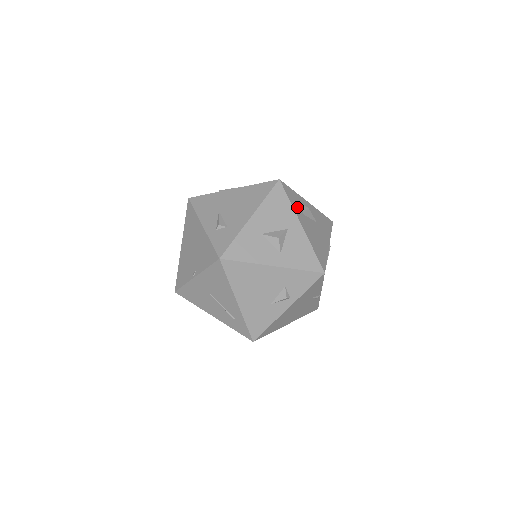
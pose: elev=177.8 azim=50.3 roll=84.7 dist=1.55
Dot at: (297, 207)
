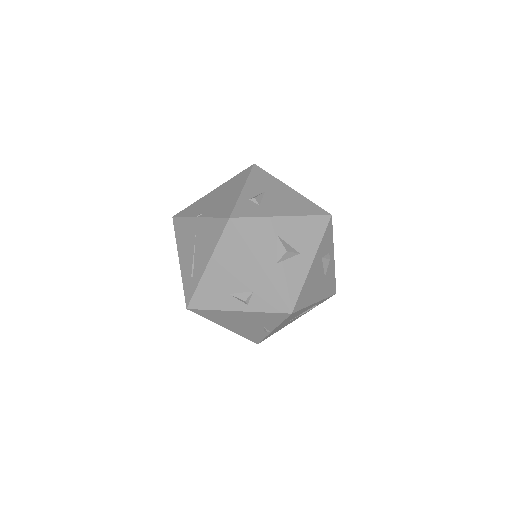
Dot at: (323, 248)
